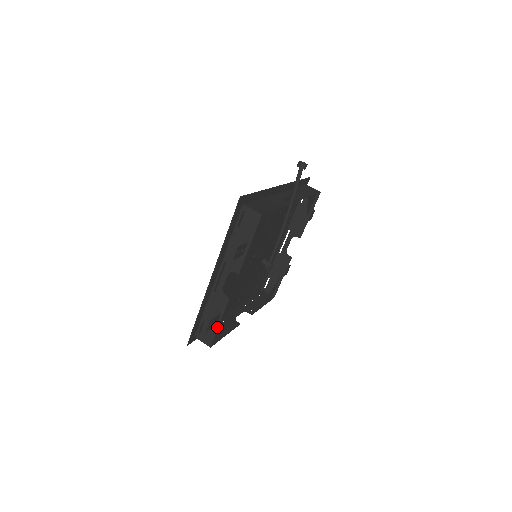
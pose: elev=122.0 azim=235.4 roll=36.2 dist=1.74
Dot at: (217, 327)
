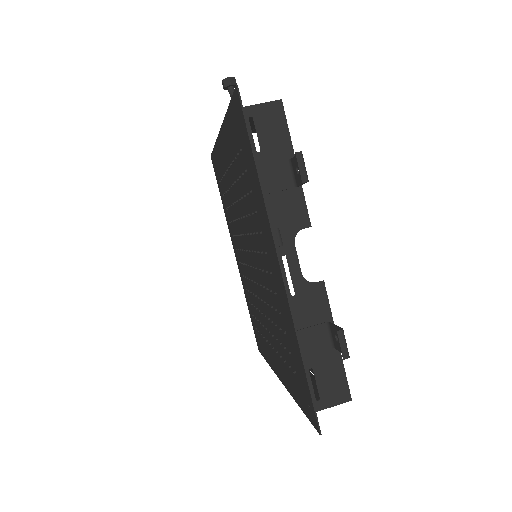
Dot at: (338, 352)
